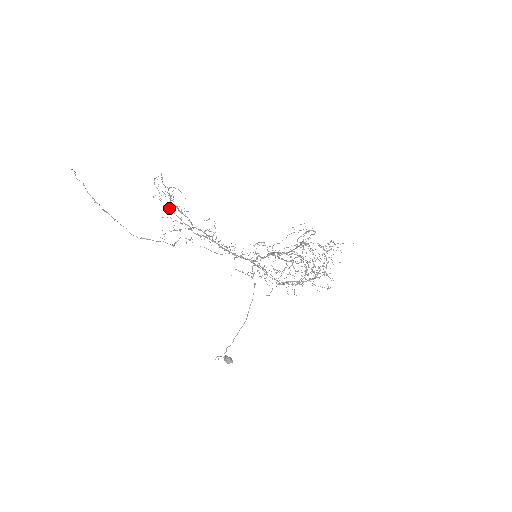
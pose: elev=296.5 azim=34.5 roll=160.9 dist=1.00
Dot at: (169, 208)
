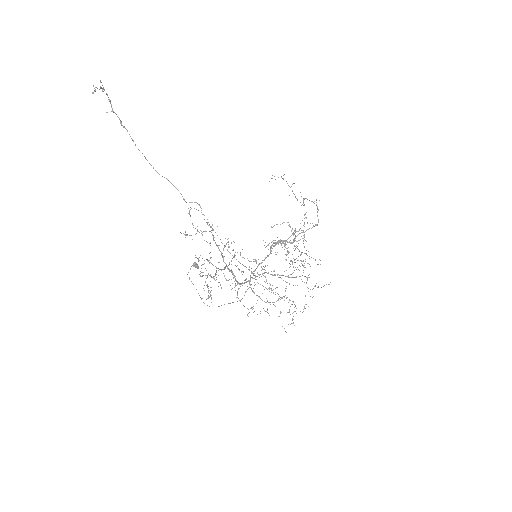
Dot at: occluded
